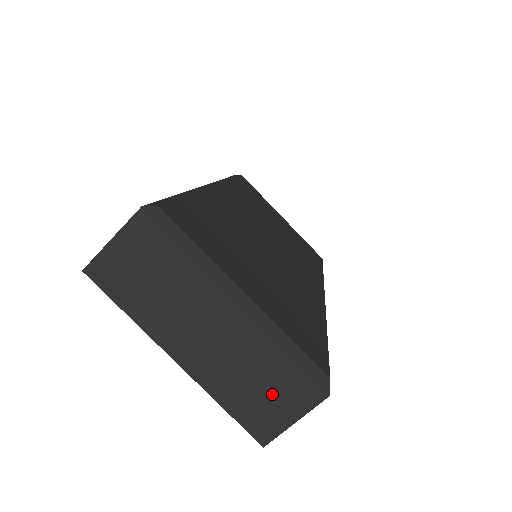
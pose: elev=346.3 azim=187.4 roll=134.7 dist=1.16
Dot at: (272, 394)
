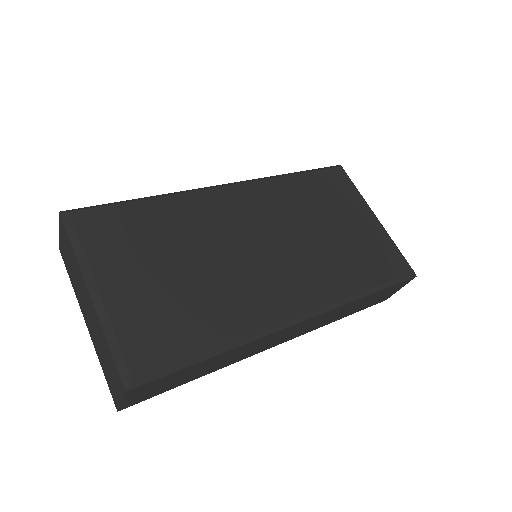
Dot at: (111, 372)
